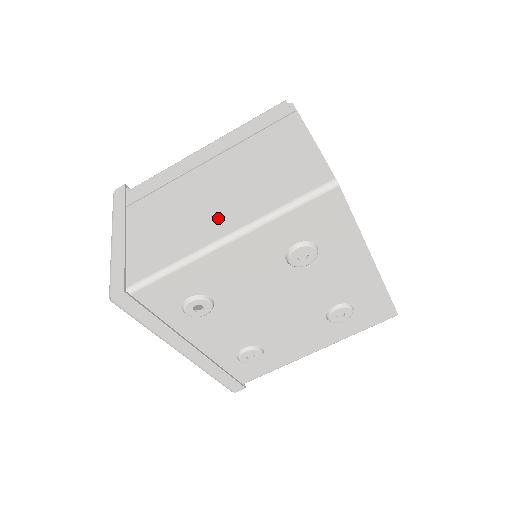
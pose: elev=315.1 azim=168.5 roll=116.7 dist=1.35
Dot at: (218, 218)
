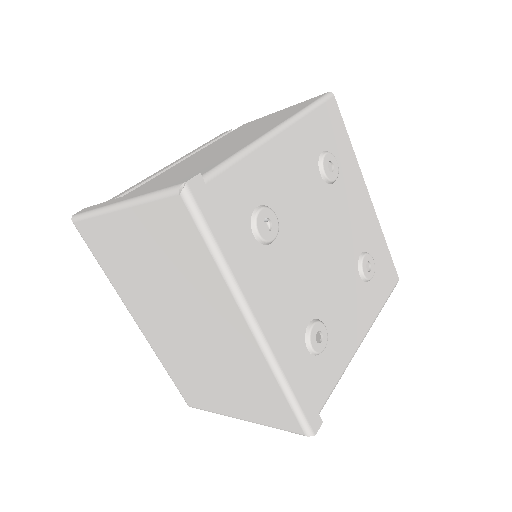
Dot at: (249, 137)
